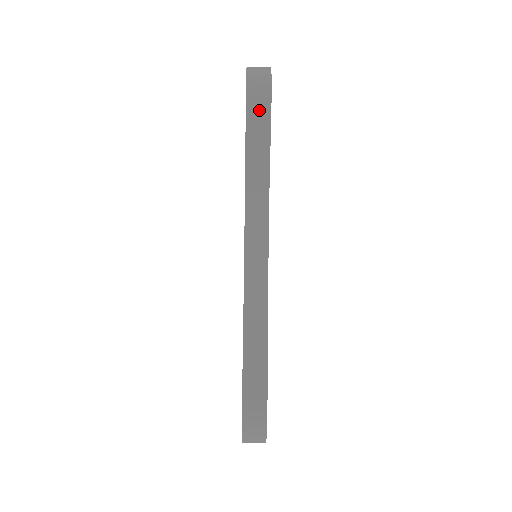
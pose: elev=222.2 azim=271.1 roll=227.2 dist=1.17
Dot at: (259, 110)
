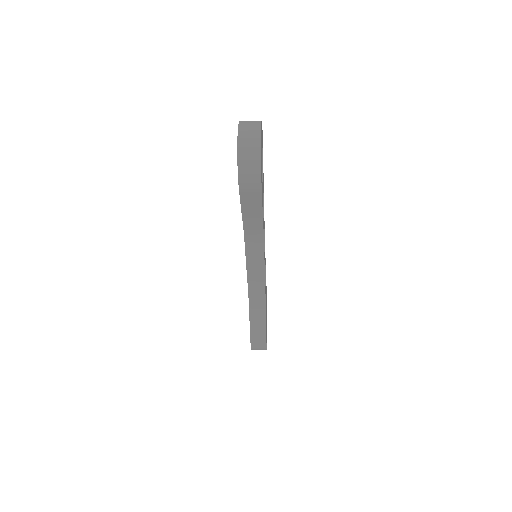
Dot at: (251, 192)
